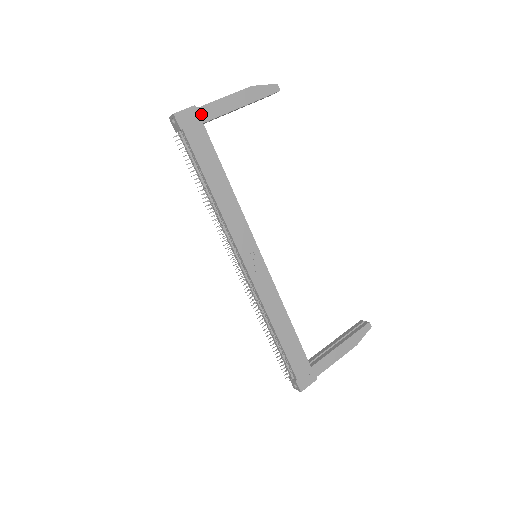
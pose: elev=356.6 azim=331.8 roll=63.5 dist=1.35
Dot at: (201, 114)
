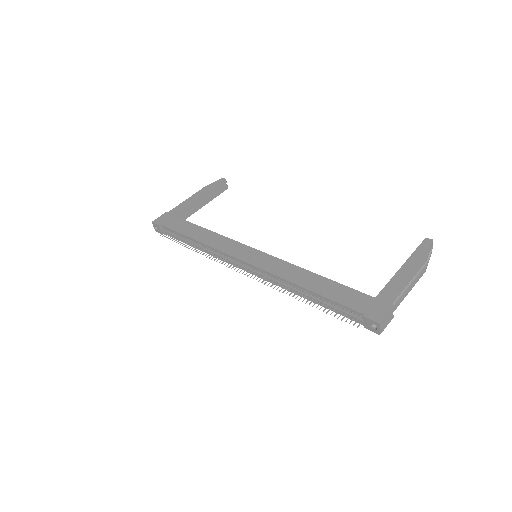
Dot at: (171, 213)
